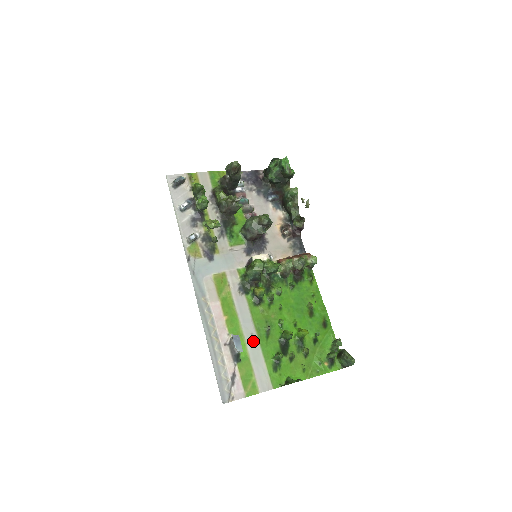
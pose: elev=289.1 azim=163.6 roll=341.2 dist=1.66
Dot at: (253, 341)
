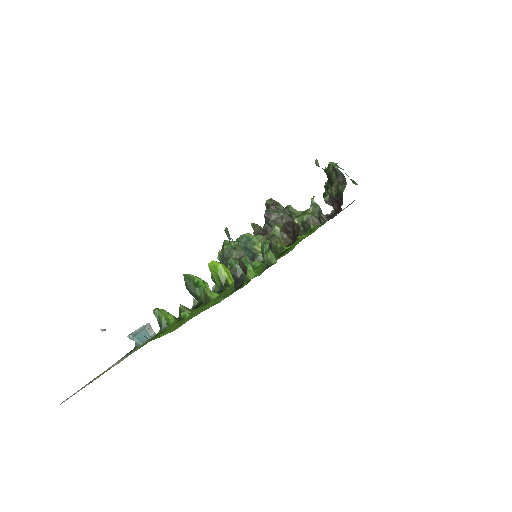
Dot at: occluded
